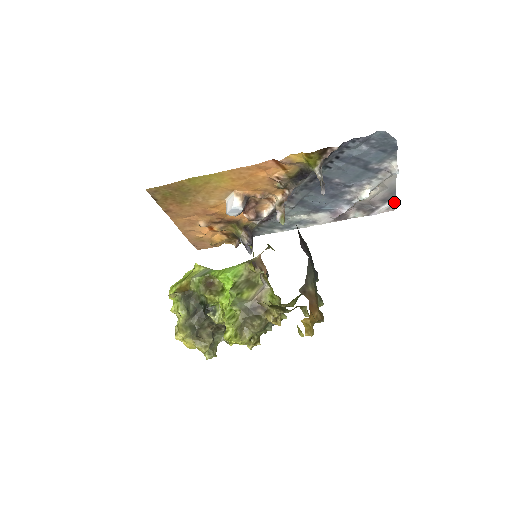
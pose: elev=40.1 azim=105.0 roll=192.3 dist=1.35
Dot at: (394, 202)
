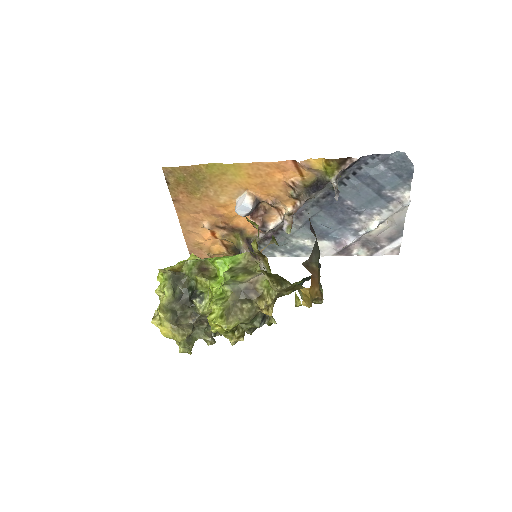
Dot at: (399, 243)
